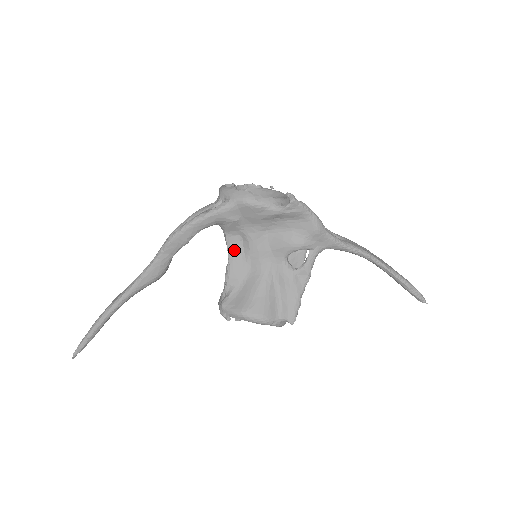
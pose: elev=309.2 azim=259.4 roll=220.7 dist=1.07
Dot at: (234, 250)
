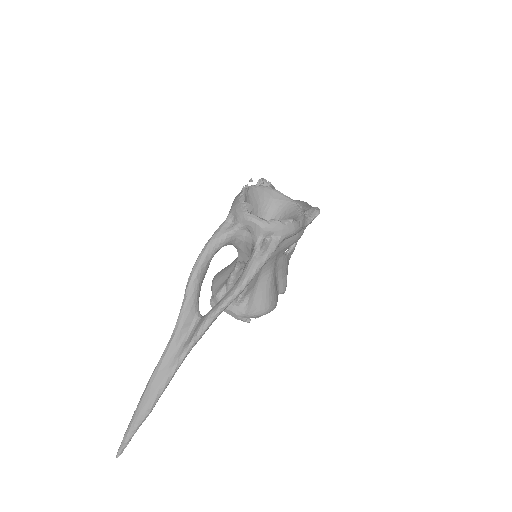
Dot at: occluded
